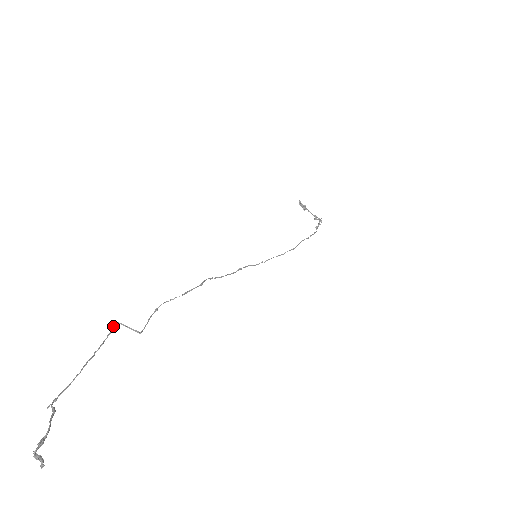
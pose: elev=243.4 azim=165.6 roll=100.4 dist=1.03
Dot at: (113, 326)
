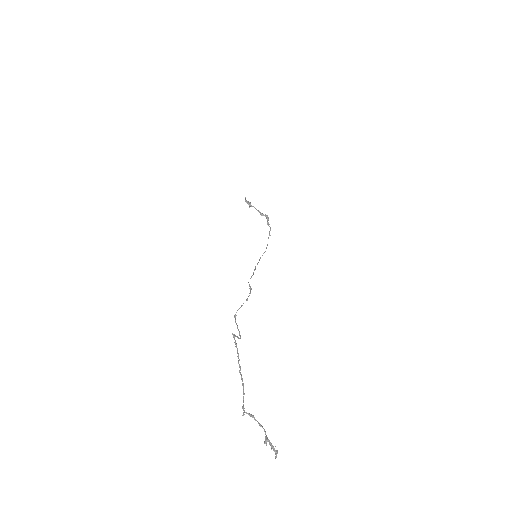
Dot at: (234, 338)
